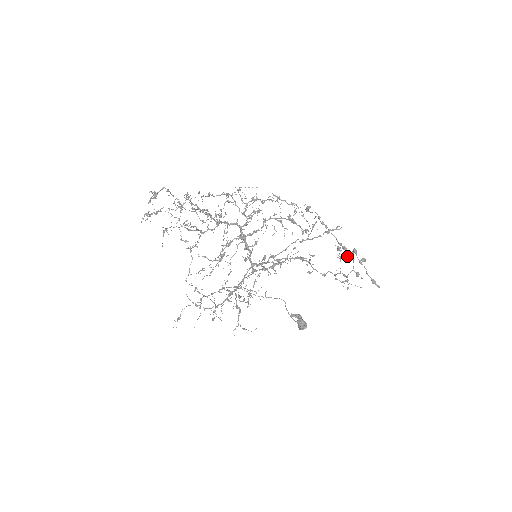
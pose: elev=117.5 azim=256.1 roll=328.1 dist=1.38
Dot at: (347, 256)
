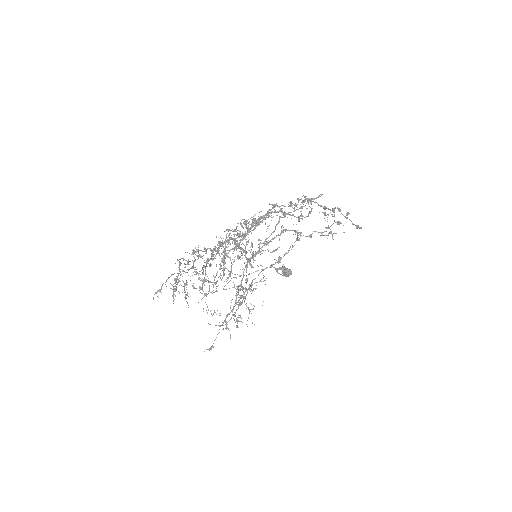
Dot at: occluded
